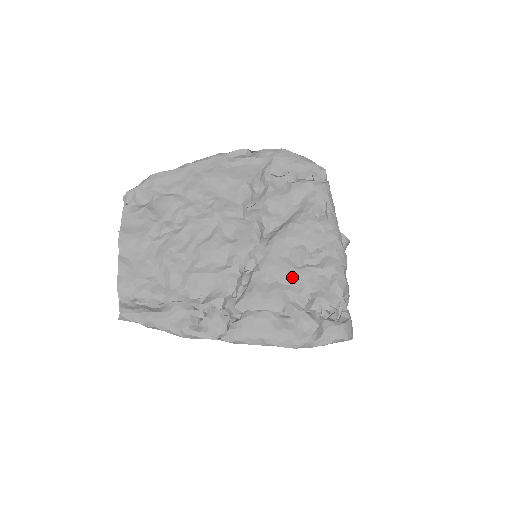
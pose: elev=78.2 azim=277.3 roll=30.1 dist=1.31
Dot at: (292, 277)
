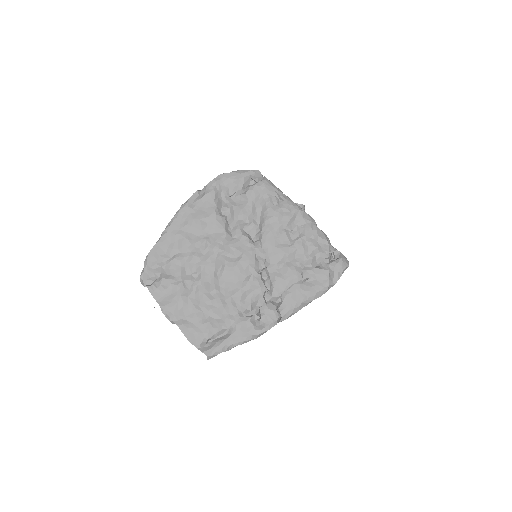
Dot at: (292, 254)
